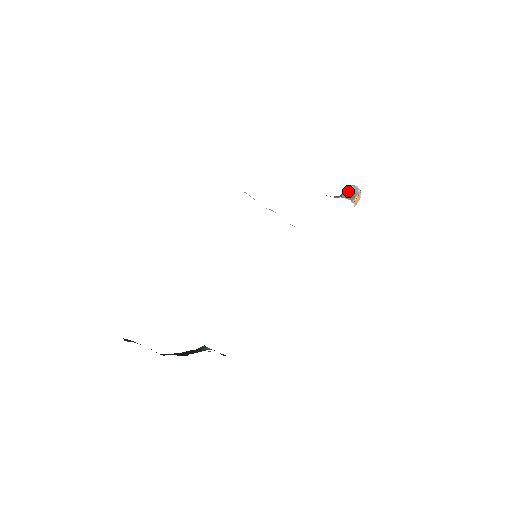
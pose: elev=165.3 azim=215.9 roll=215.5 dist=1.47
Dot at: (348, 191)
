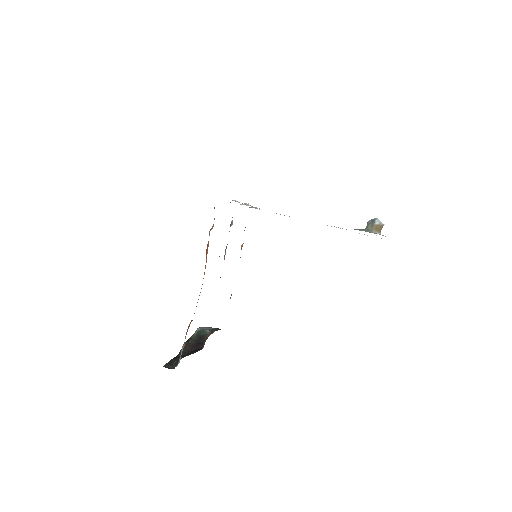
Dot at: (377, 226)
